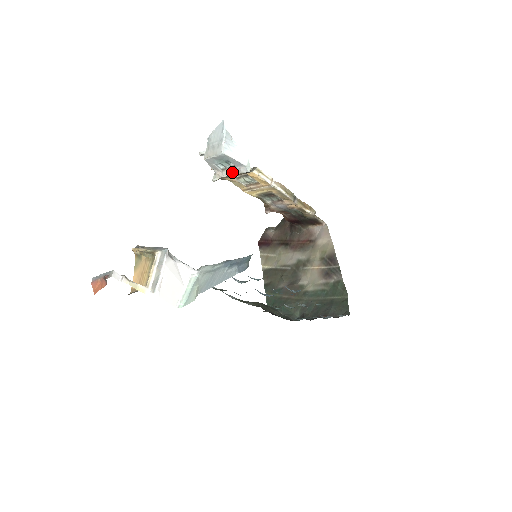
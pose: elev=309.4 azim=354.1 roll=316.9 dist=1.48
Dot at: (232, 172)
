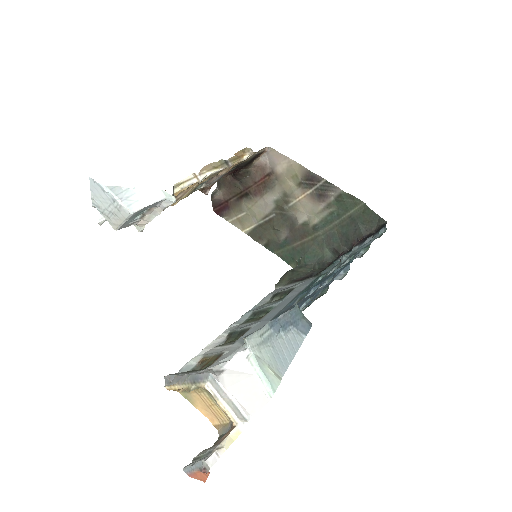
Dot at: (155, 213)
